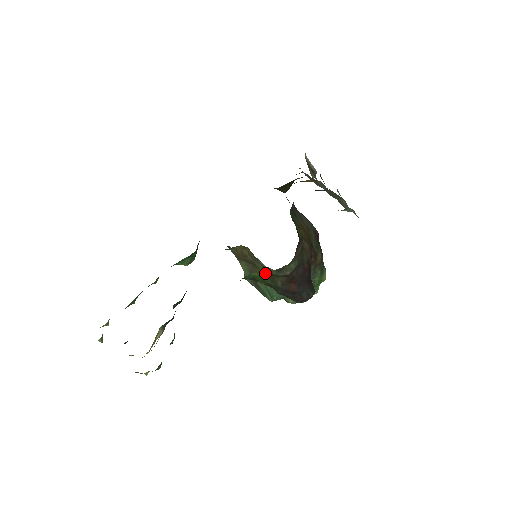
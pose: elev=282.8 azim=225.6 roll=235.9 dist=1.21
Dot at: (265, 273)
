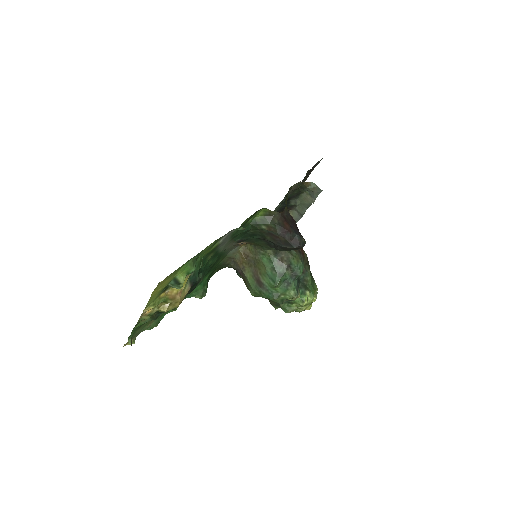
Dot at: (264, 214)
